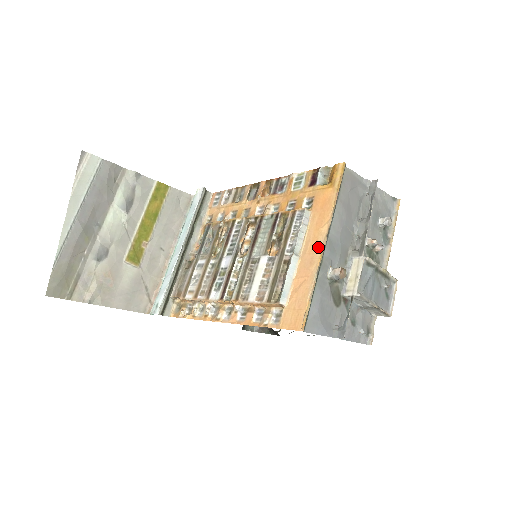
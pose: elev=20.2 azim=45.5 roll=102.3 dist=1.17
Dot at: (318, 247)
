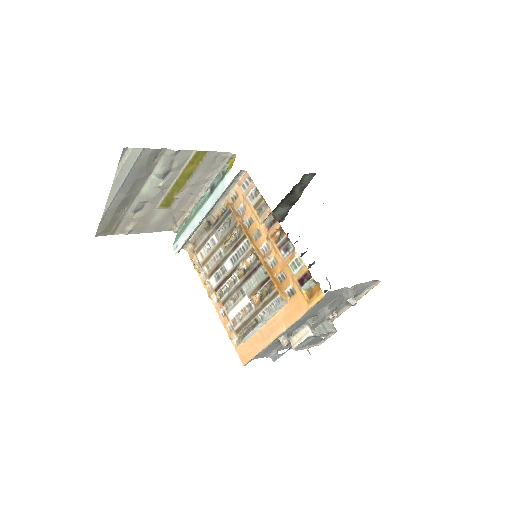
Dot at: (276, 333)
